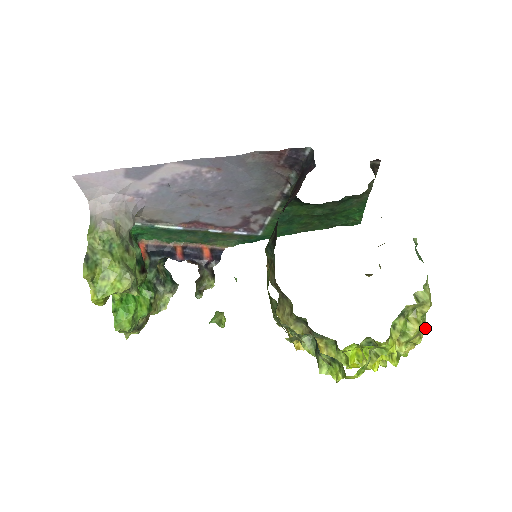
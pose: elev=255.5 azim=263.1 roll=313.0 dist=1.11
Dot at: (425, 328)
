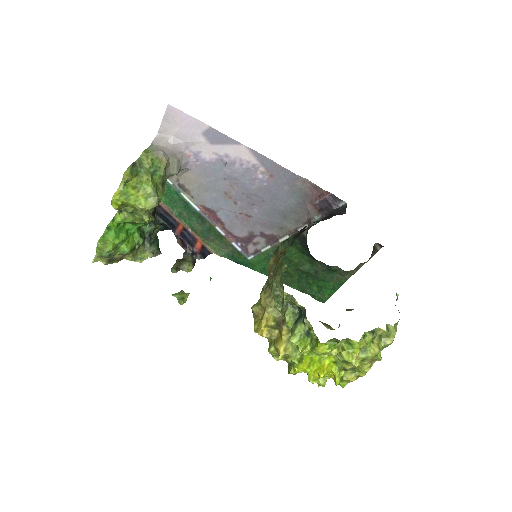
Dot at: occluded
